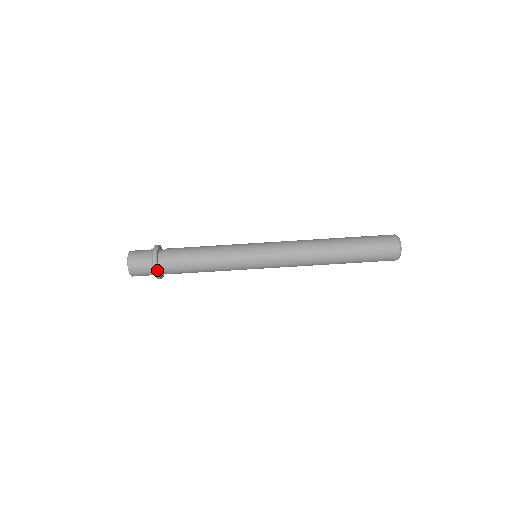
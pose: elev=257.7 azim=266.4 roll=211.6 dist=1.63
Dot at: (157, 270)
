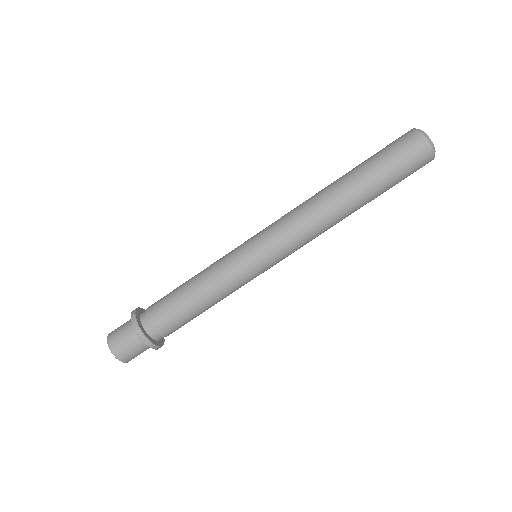
Dot at: (154, 346)
